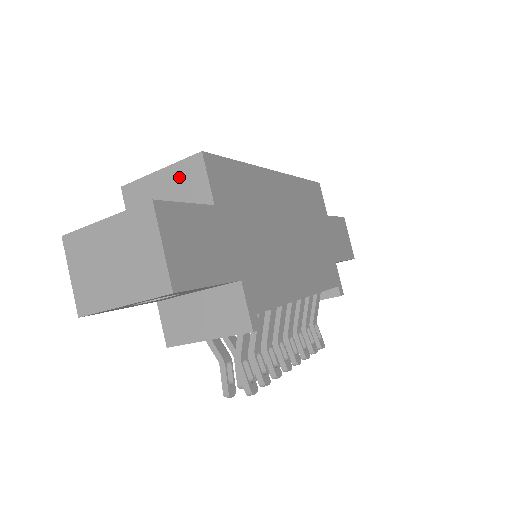
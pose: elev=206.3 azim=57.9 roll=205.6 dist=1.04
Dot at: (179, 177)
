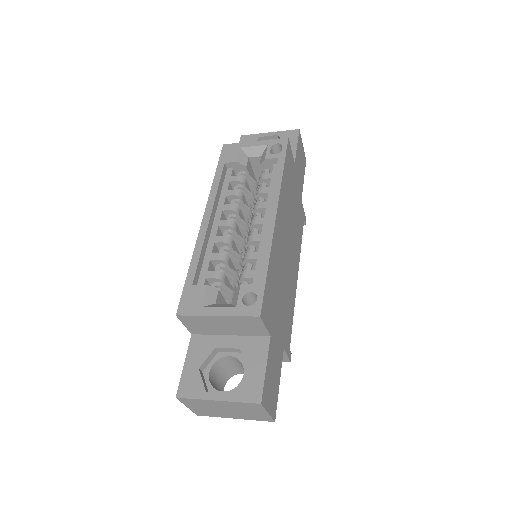
Dot at: (238, 322)
